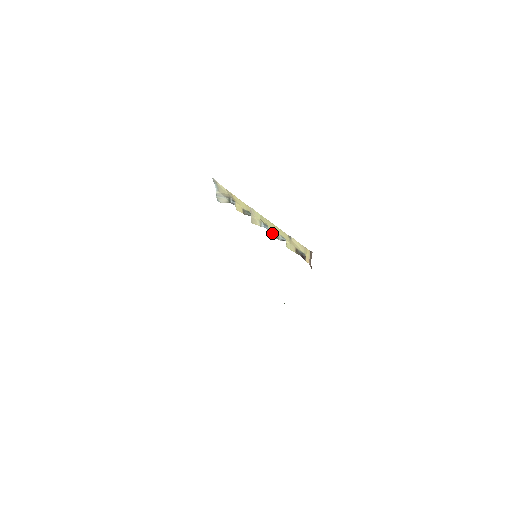
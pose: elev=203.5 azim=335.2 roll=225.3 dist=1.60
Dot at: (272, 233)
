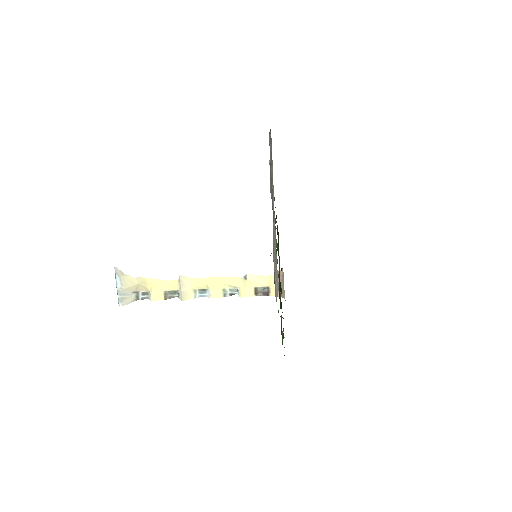
Dot at: (216, 293)
